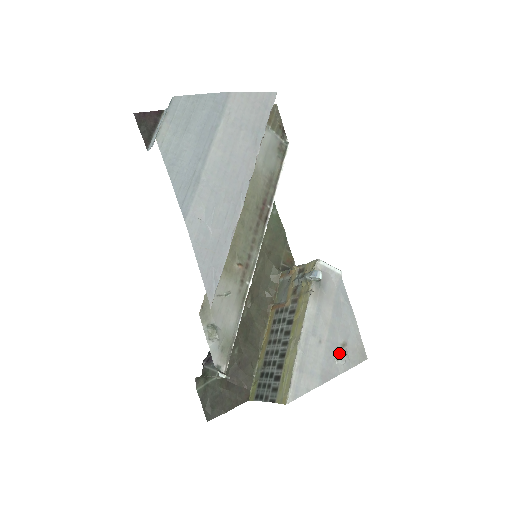
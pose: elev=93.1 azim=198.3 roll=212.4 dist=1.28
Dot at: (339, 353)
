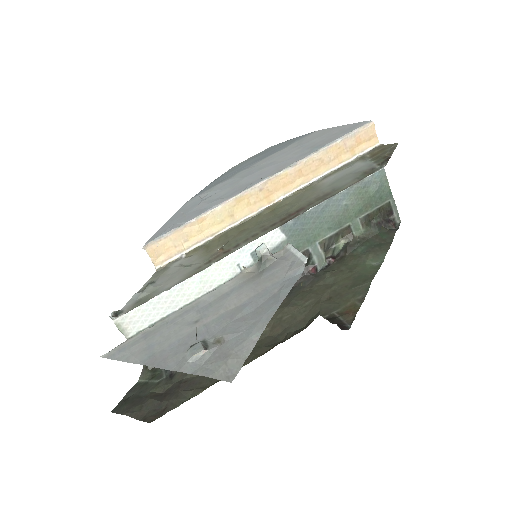
Dot at: (198, 342)
